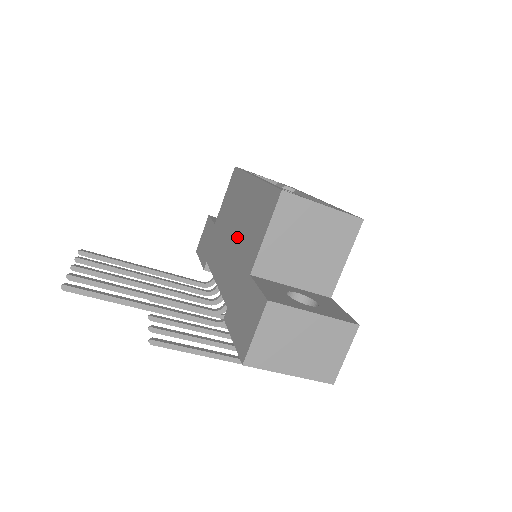
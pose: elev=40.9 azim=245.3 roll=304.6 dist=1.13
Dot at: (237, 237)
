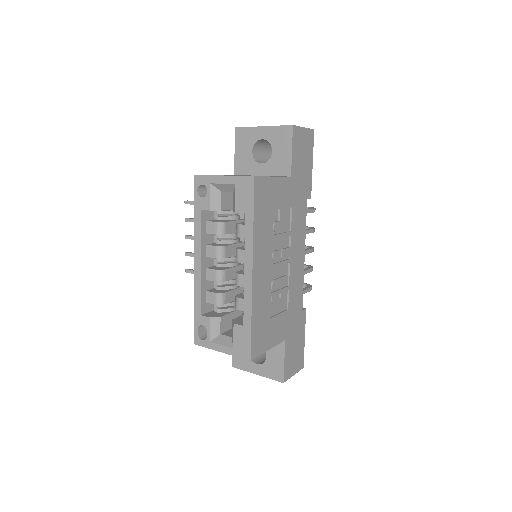
Dot at: occluded
